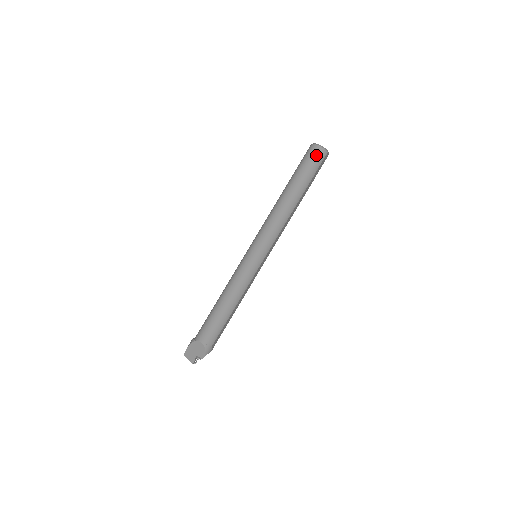
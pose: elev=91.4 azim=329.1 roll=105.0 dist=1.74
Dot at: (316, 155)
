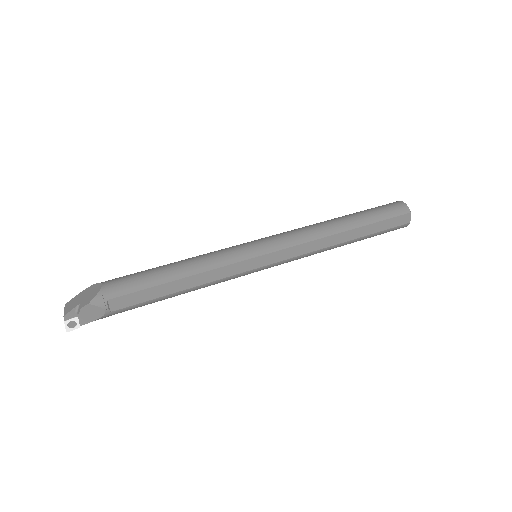
Dot at: (394, 205)
